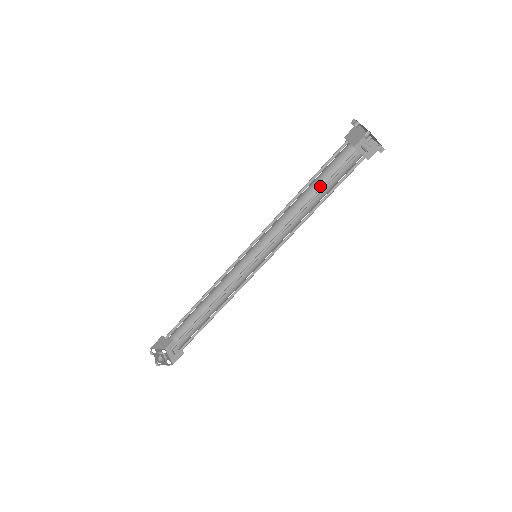
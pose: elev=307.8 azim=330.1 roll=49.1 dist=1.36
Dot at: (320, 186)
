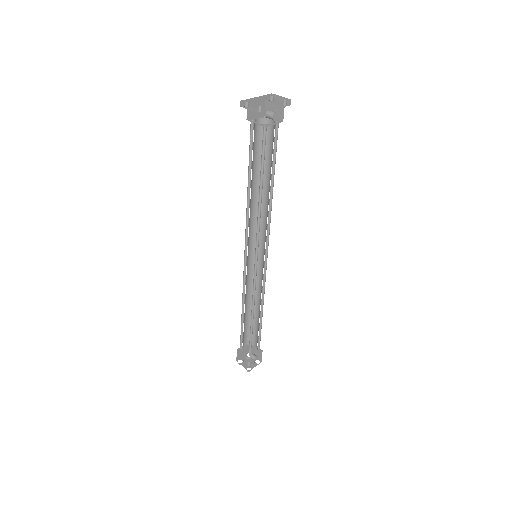
Dot at: occluded
